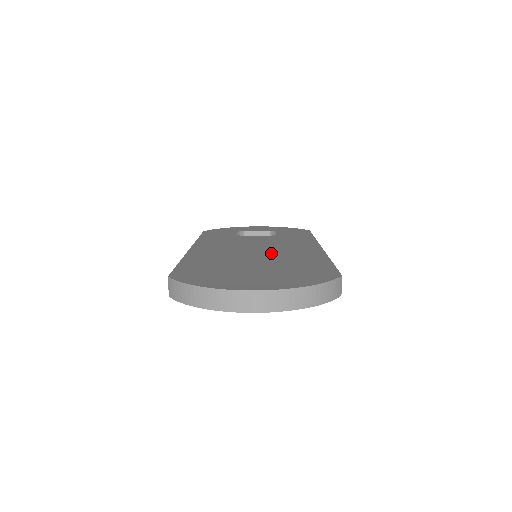
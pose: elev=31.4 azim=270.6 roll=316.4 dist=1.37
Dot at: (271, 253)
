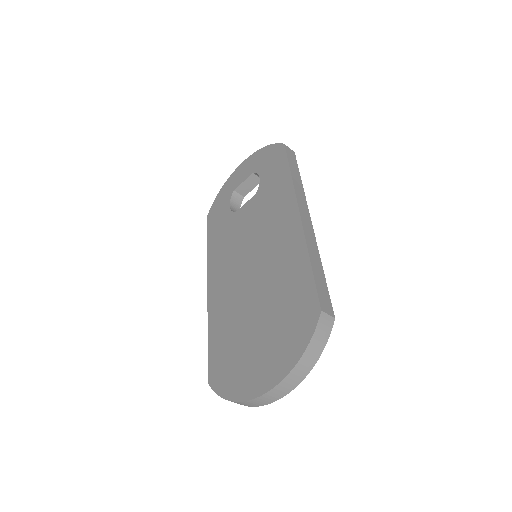
Dot at: (262, 264)
